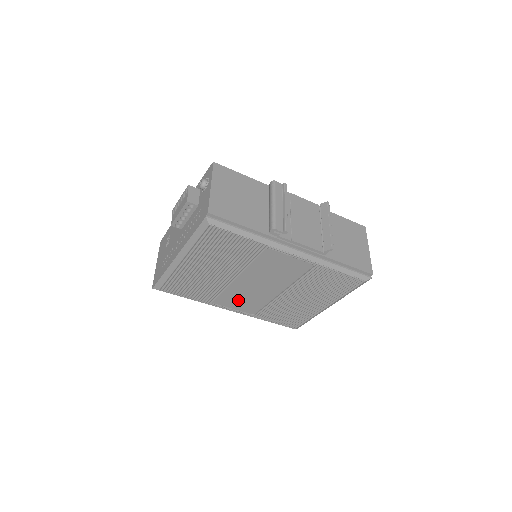
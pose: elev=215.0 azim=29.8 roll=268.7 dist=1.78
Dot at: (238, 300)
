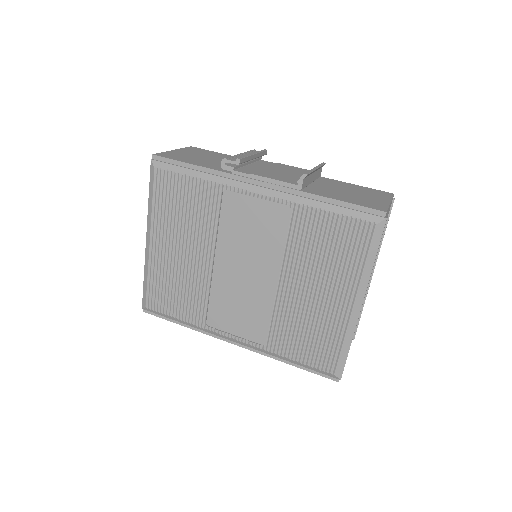
Dot at: (234, 313)
